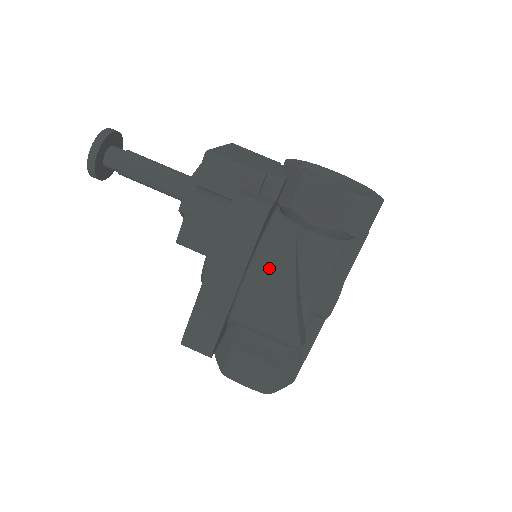
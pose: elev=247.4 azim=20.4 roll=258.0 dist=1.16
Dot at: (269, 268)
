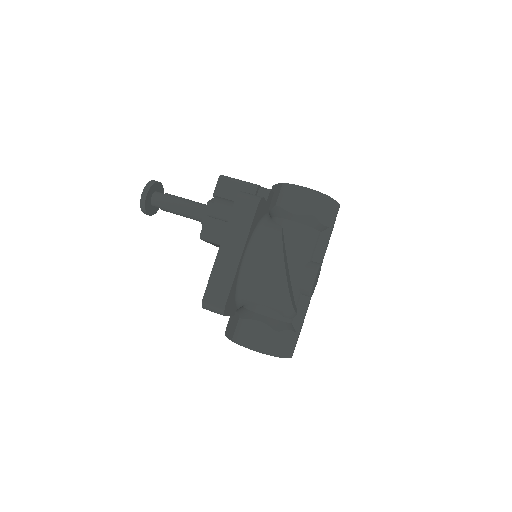
Dot at: (264, 242)
